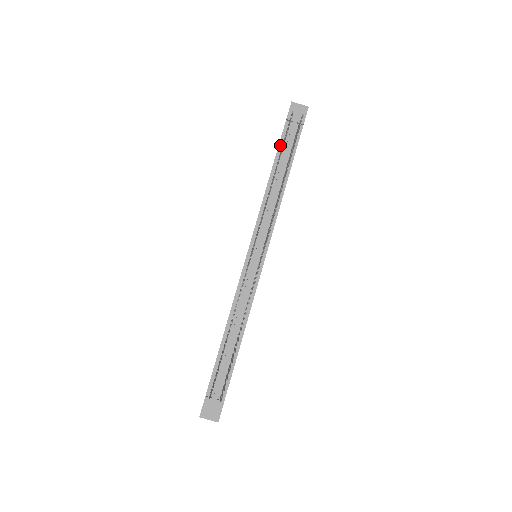
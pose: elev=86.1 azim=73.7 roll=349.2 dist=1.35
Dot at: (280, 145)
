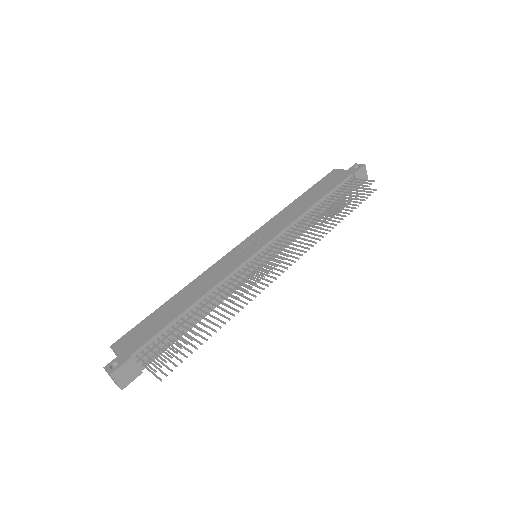
Dot at: (337, 187)
